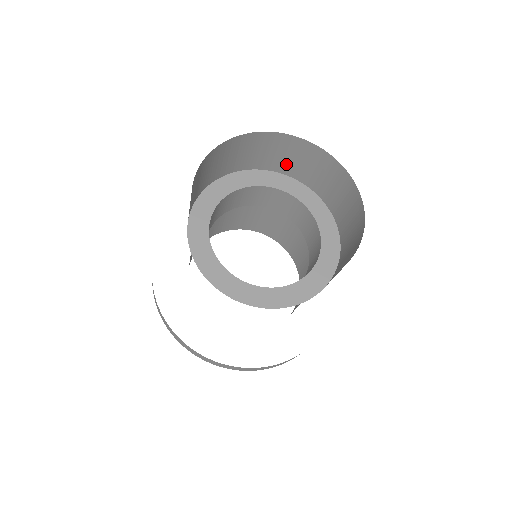
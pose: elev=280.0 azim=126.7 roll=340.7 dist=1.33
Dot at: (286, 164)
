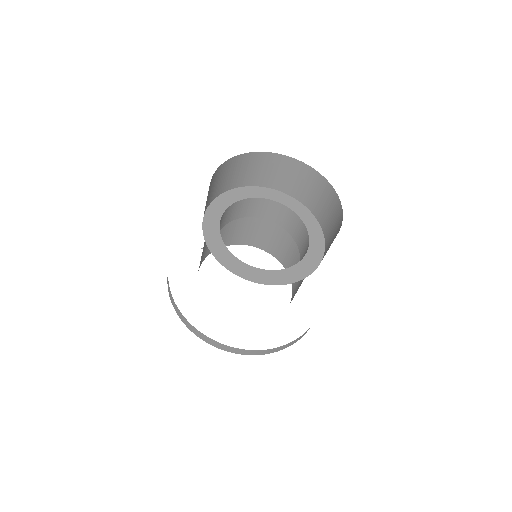
Dot at: (282, 182)
